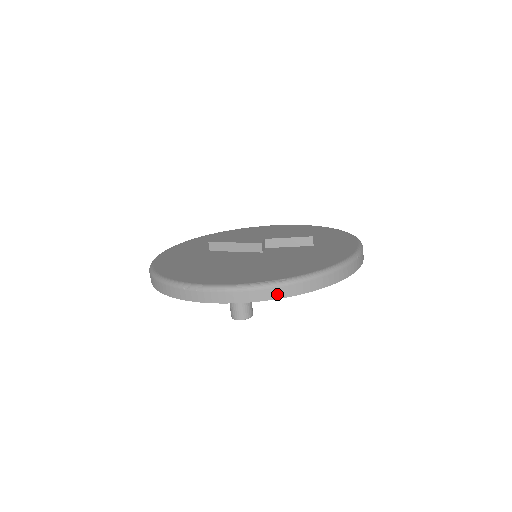
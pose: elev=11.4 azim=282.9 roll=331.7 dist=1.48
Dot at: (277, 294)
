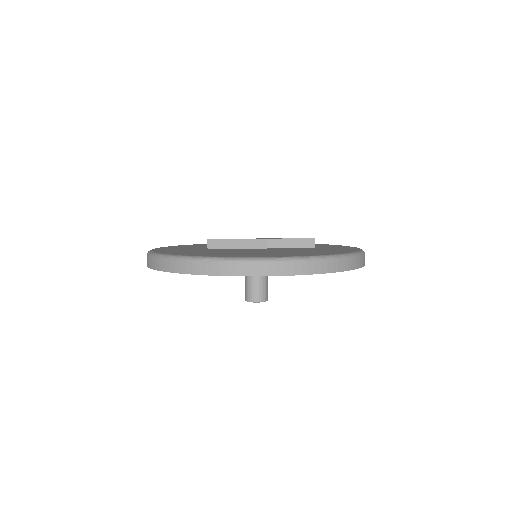
Dot at: (304, 269)
